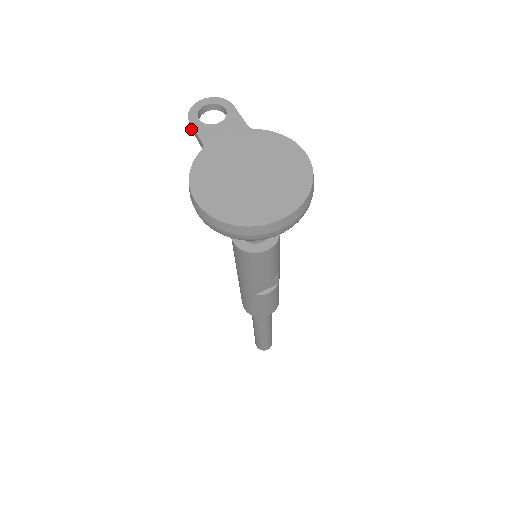
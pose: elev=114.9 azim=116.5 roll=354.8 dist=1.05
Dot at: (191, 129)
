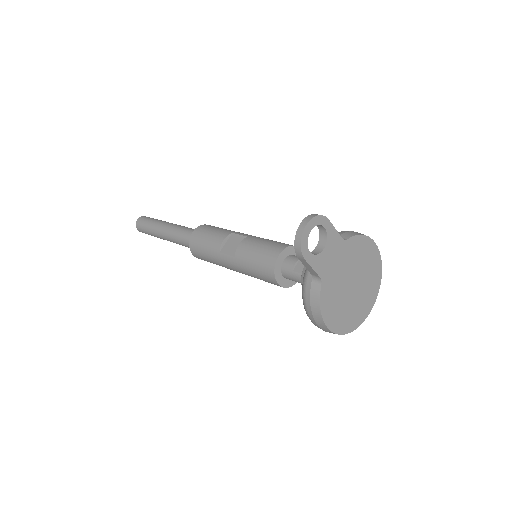
Dot at: (299, 259)
